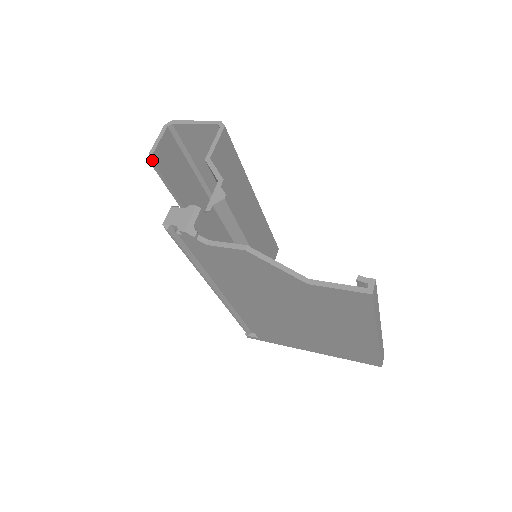
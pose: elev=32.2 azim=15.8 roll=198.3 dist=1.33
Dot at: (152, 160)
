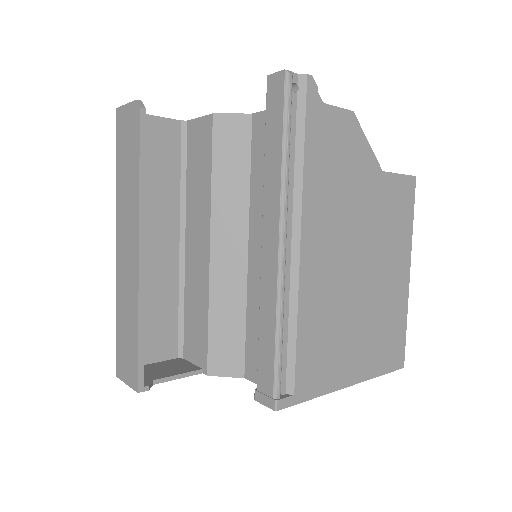
Dot at: (143, 106)
